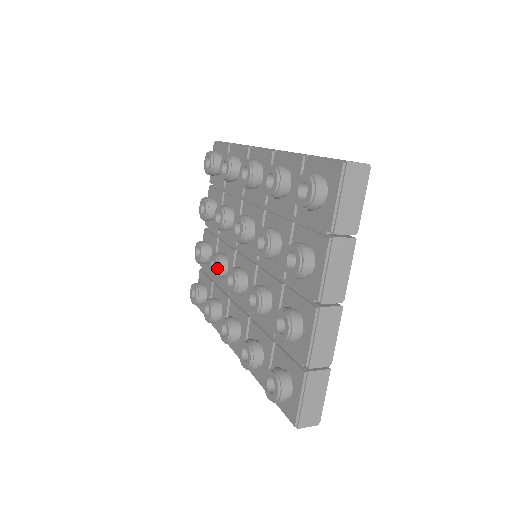
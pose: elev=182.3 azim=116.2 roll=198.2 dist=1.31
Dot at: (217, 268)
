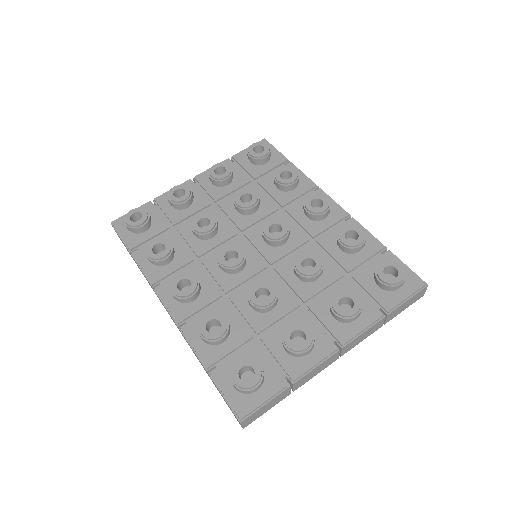
Dot at: (210, 230)
